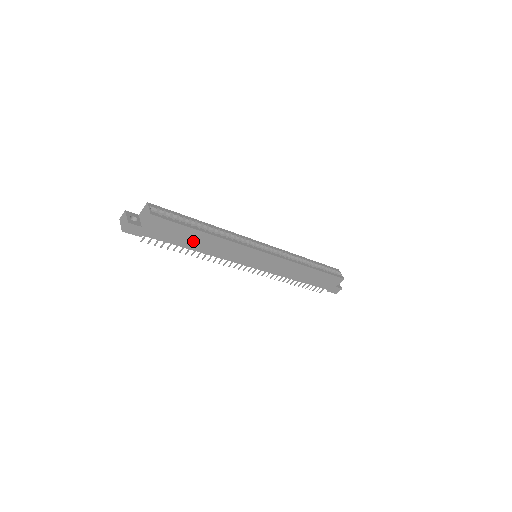
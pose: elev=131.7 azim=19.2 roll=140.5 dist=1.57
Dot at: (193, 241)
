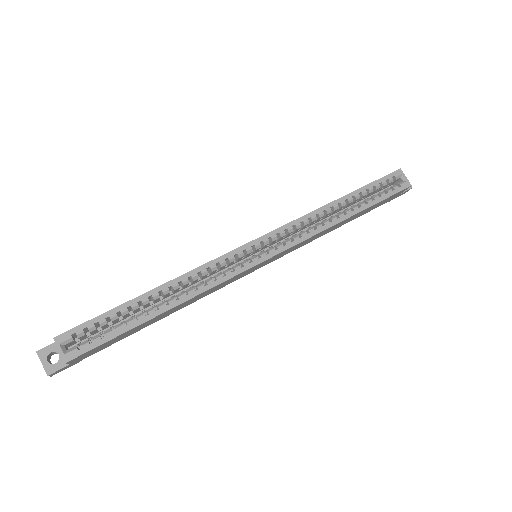
Dot at: (151, 322)
